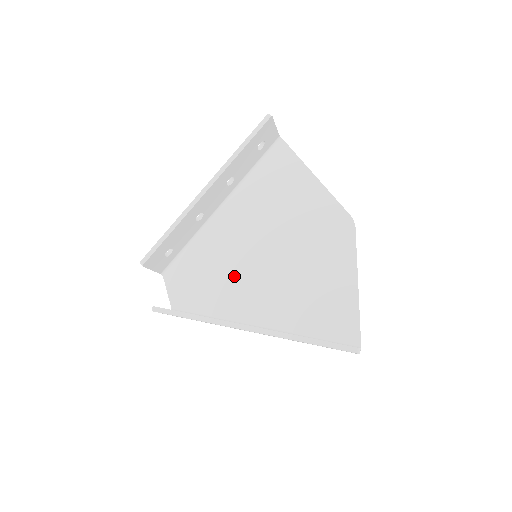
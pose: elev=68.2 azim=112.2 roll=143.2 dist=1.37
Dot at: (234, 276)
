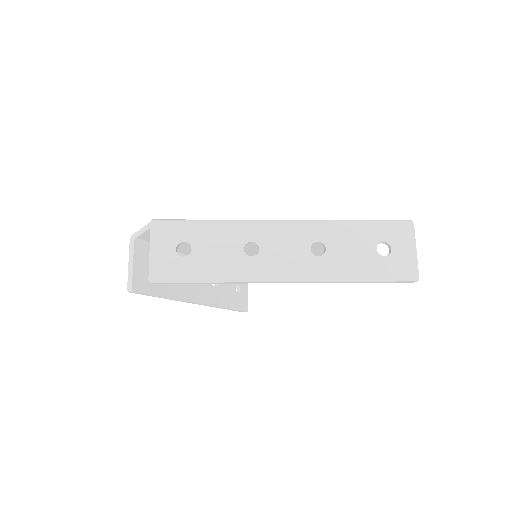
Dot at: occluded
